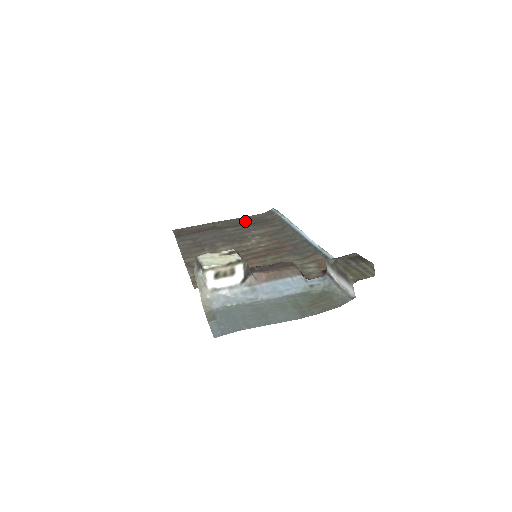
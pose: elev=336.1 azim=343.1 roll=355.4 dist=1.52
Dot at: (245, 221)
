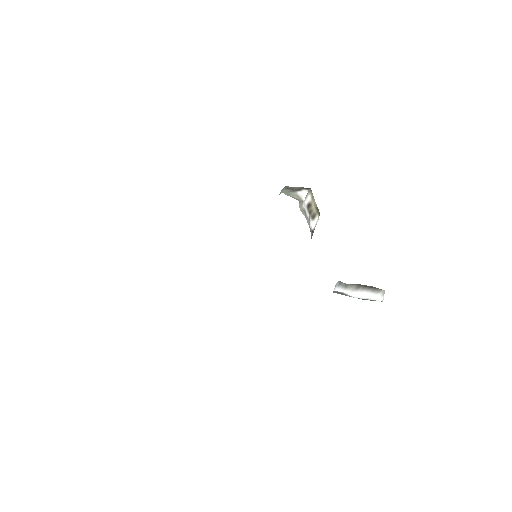
Dot at: occluded
